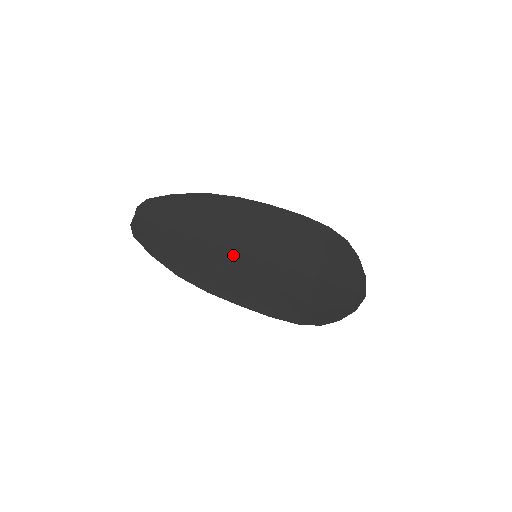
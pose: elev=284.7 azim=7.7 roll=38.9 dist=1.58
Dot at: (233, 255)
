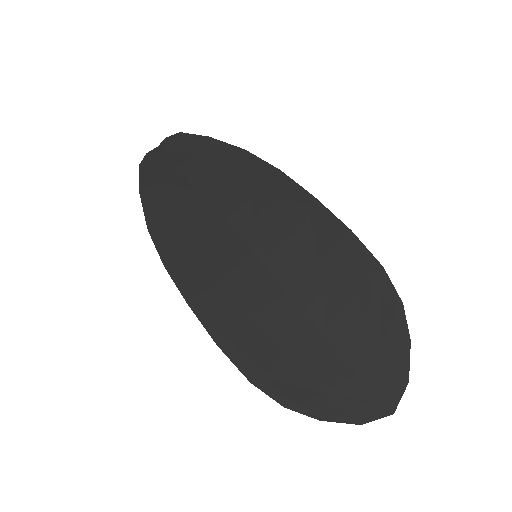
Dot at: (226, 238)
